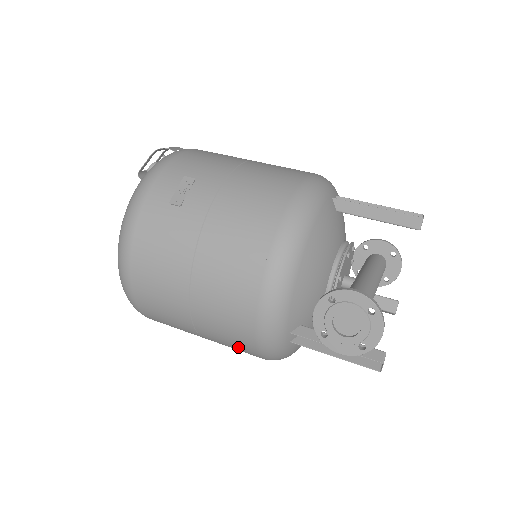
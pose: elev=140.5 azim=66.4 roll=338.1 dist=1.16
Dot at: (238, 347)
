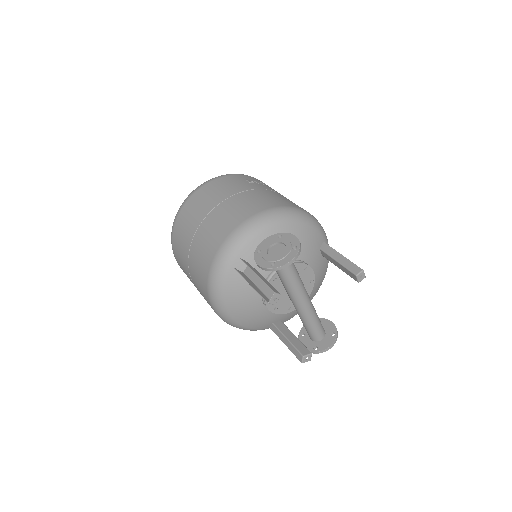
Dot at: (204, 259)
